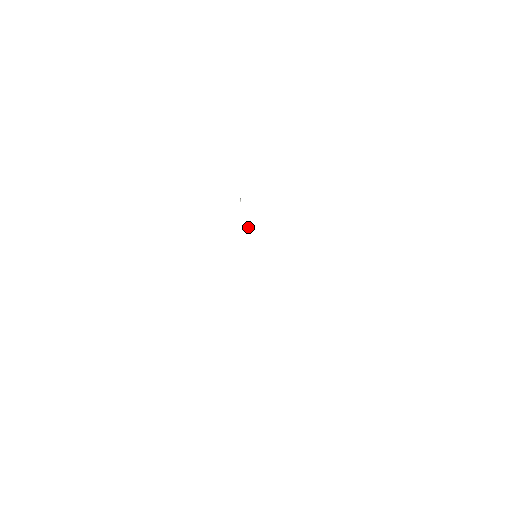
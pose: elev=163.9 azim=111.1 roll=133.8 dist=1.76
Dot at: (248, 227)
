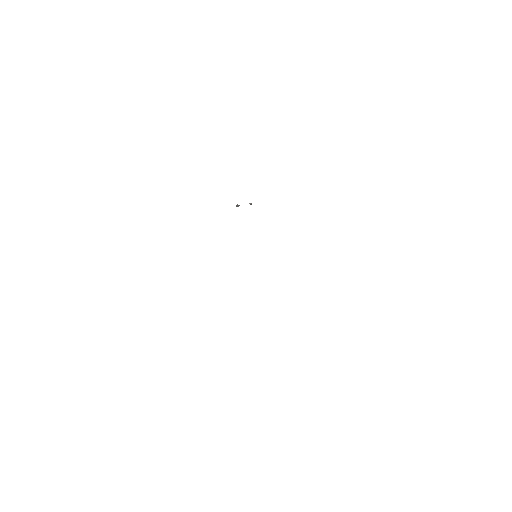
Dot at: occluded
